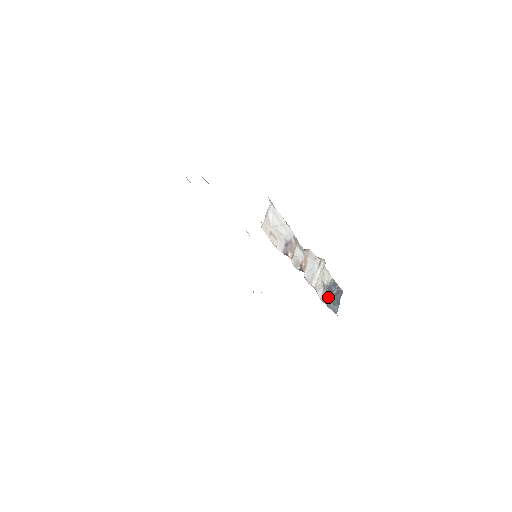
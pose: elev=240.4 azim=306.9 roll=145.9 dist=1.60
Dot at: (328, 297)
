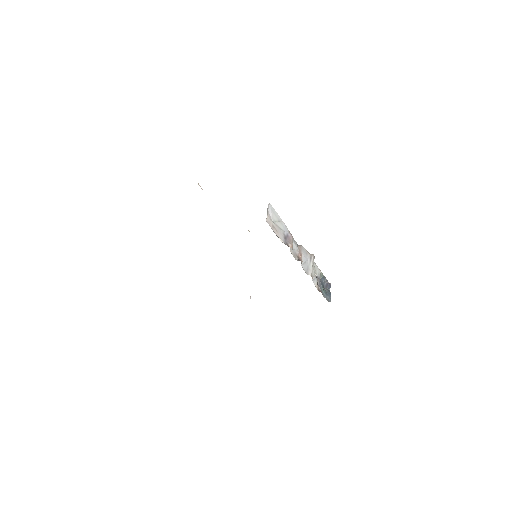
Dot at: (321, 288)
